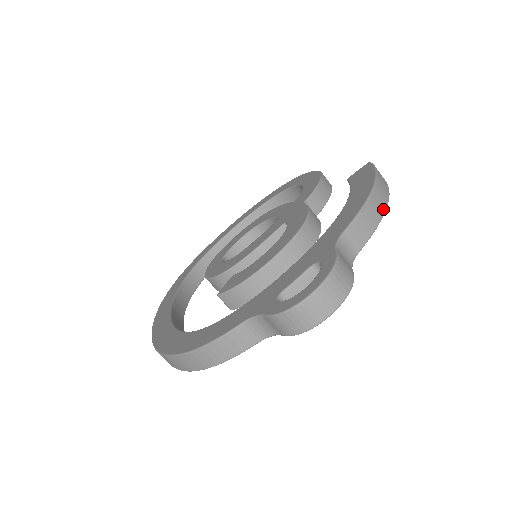
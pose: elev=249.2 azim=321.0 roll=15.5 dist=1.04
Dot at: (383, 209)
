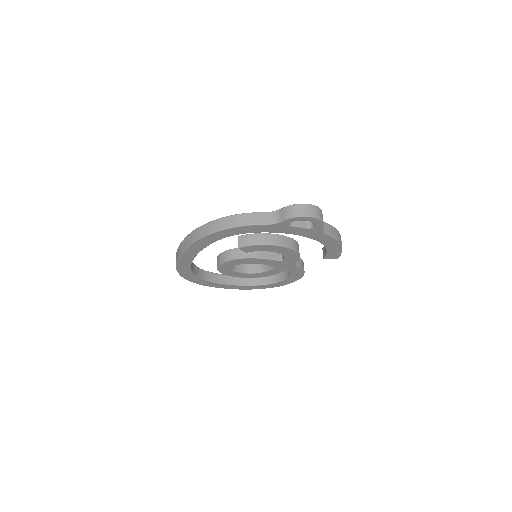
Dot at: (340, 241)
